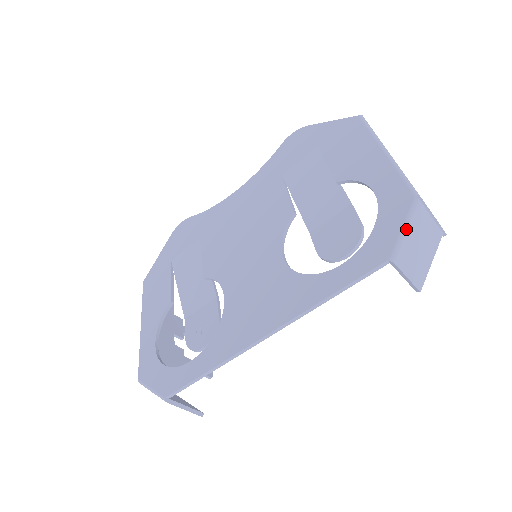
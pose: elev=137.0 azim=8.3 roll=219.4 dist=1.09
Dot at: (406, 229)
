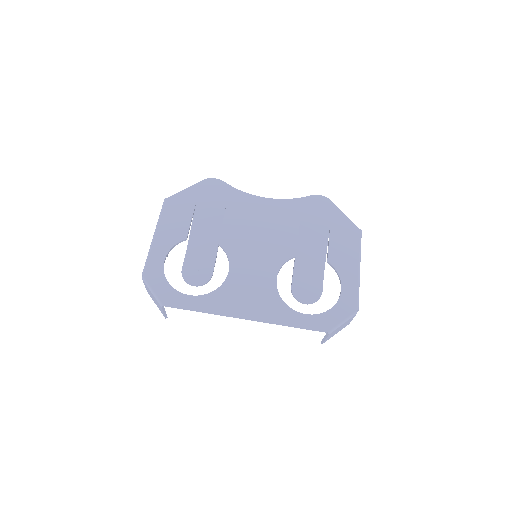
Dot at: (343, 323)
